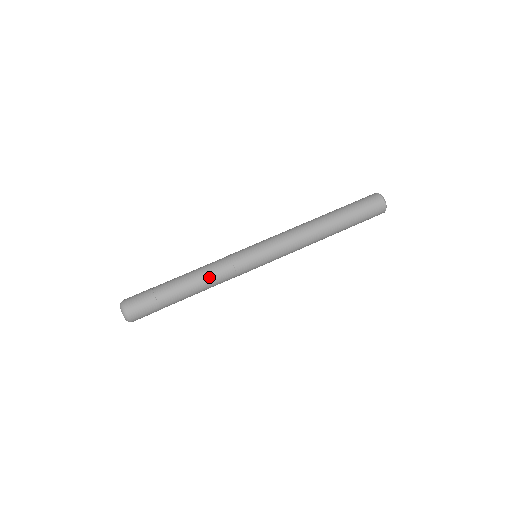
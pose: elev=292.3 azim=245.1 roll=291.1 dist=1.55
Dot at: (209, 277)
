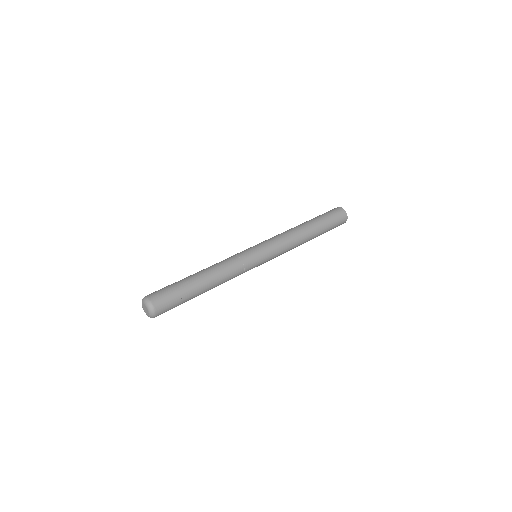
Dot at: (225, 276)
